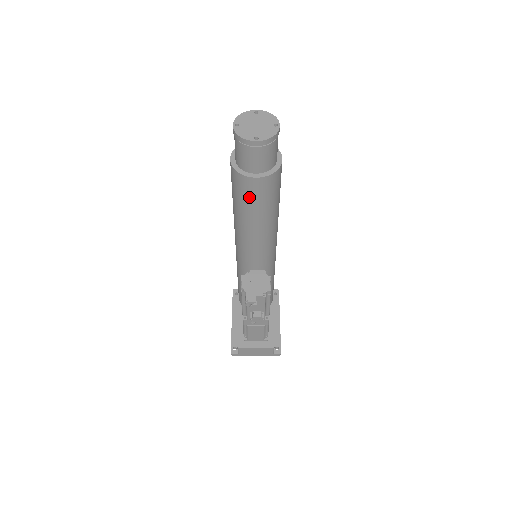
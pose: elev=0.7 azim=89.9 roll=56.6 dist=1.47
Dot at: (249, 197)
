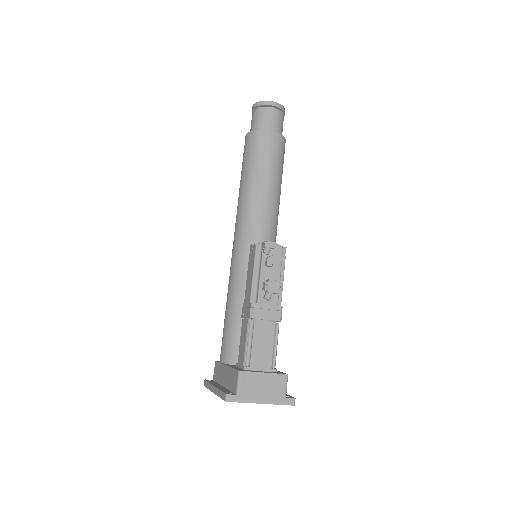
Dot at: (264, 152)
